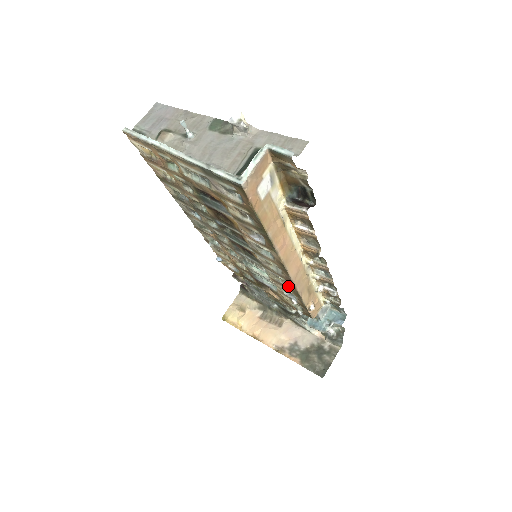
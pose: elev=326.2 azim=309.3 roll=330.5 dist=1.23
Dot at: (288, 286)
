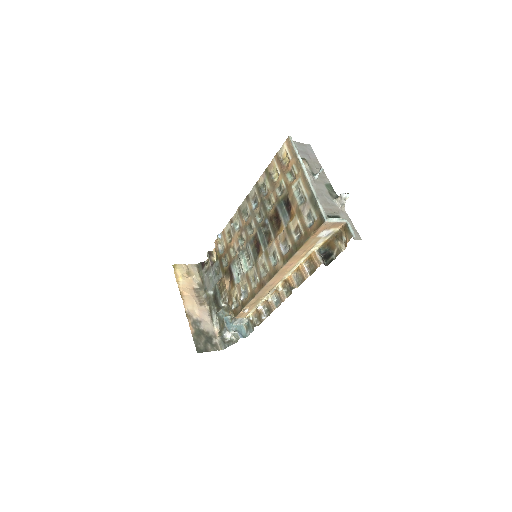
Dot at: (253, 287)
